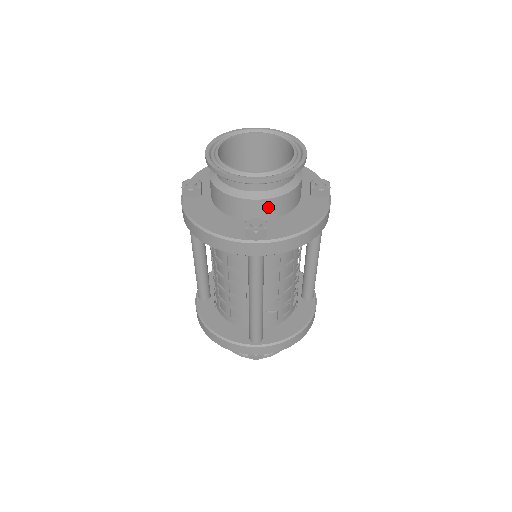
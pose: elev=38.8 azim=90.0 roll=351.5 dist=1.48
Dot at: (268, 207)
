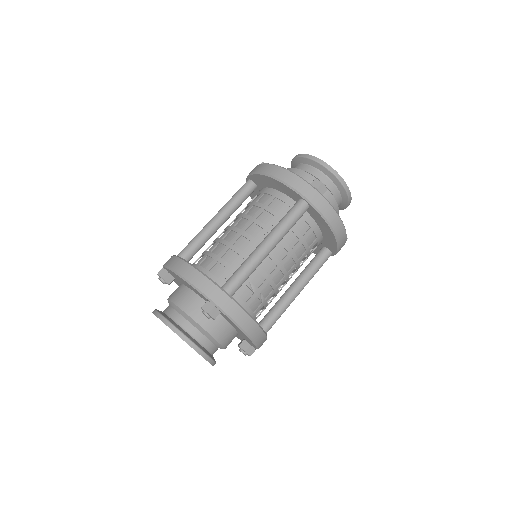
Dot at: (323, 195)
